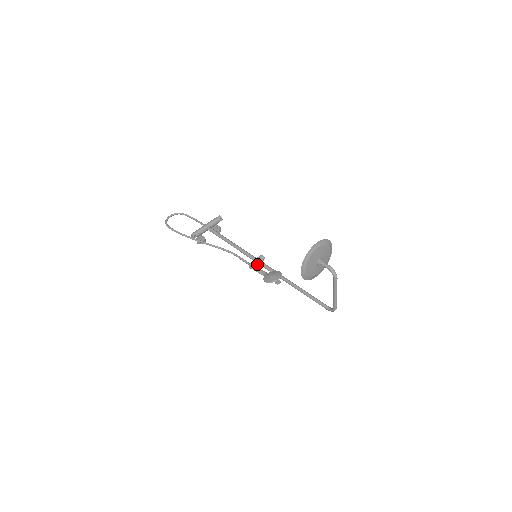
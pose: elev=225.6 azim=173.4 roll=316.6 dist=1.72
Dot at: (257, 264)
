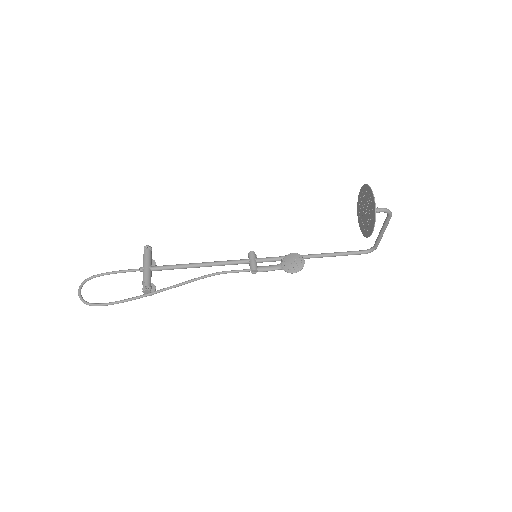
Dot at: (256, 264)
